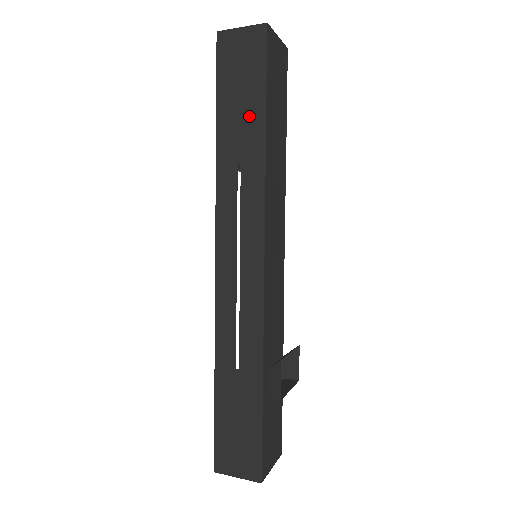
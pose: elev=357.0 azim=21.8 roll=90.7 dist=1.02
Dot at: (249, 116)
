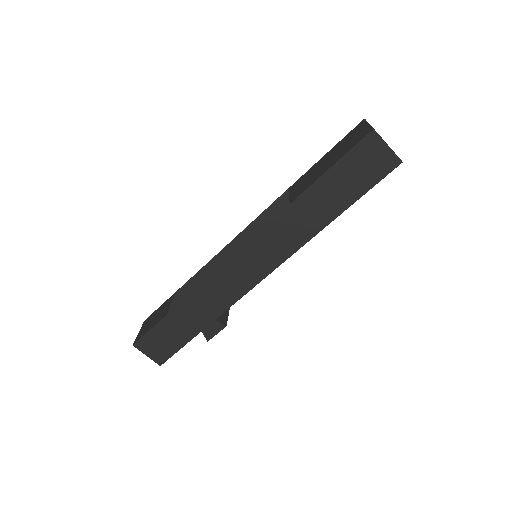
Dot at: (336, 200)
